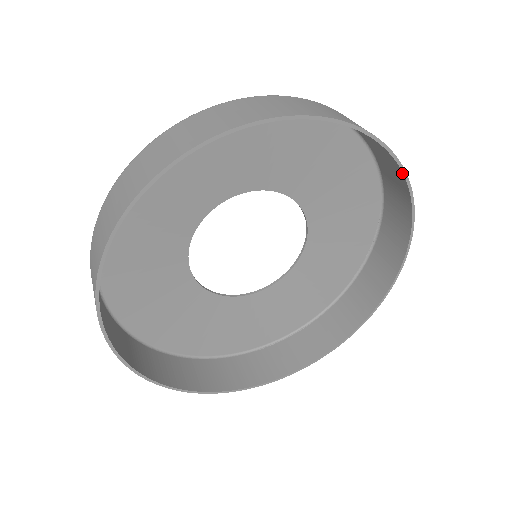
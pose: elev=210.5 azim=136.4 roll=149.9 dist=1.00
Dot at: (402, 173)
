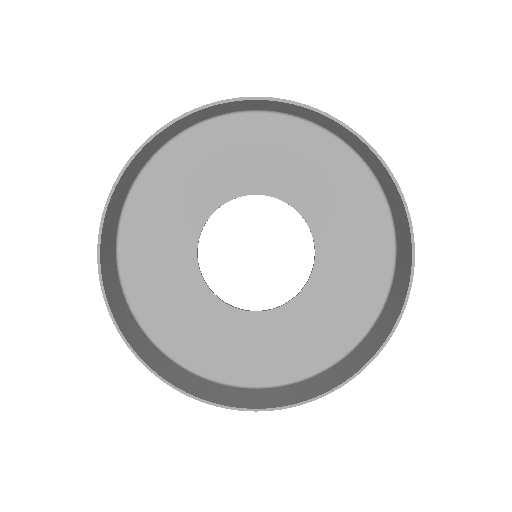
Dot at: (300, 107)
